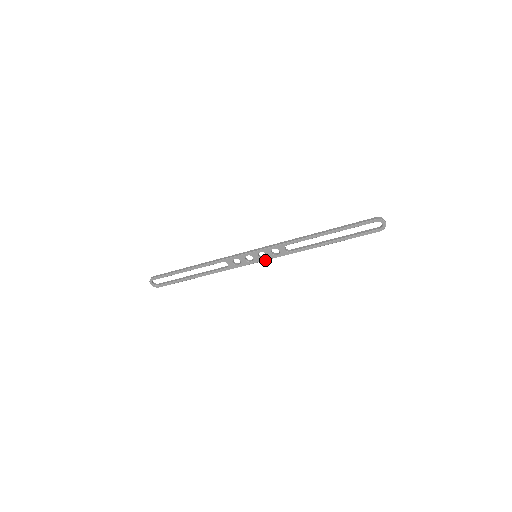
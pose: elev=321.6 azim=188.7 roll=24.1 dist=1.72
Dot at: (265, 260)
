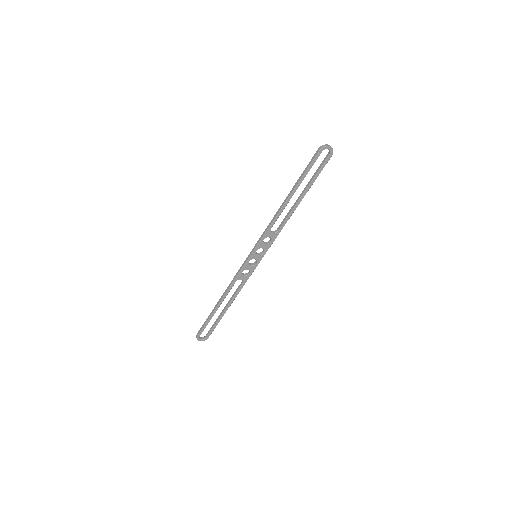
Dot at: (265, 253)
